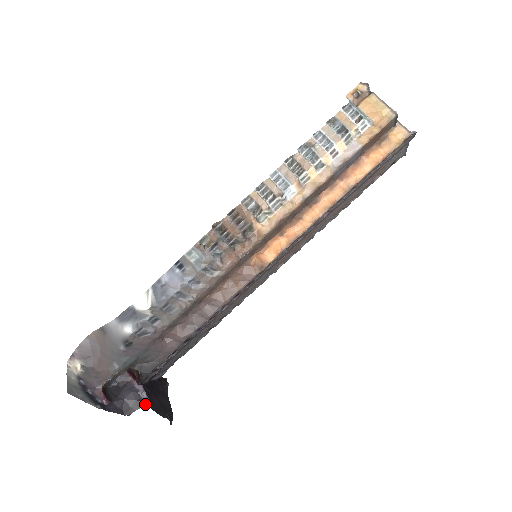
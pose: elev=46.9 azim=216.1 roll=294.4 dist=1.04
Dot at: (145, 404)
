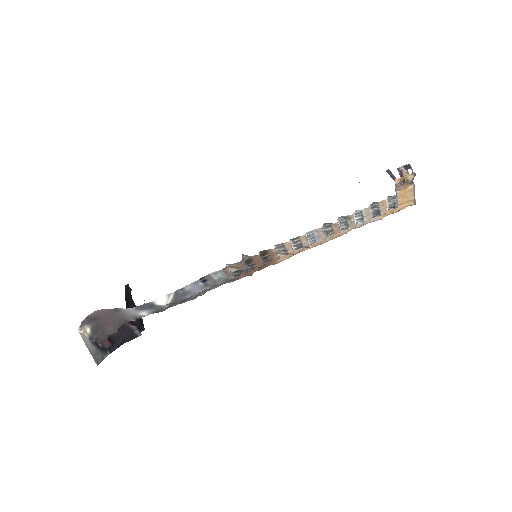
Dot at: (138, 336)
